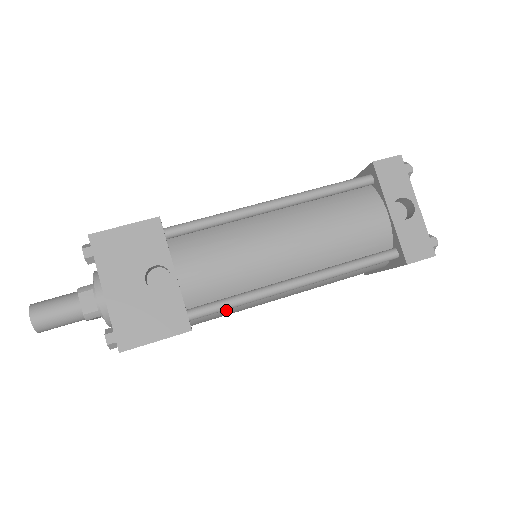
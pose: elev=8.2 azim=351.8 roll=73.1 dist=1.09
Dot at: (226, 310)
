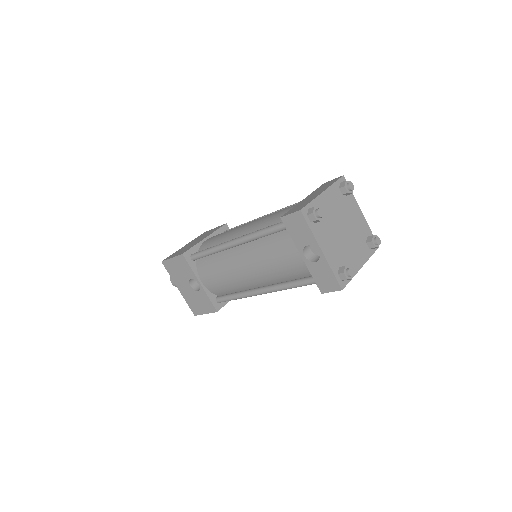
Dot at: occluded
